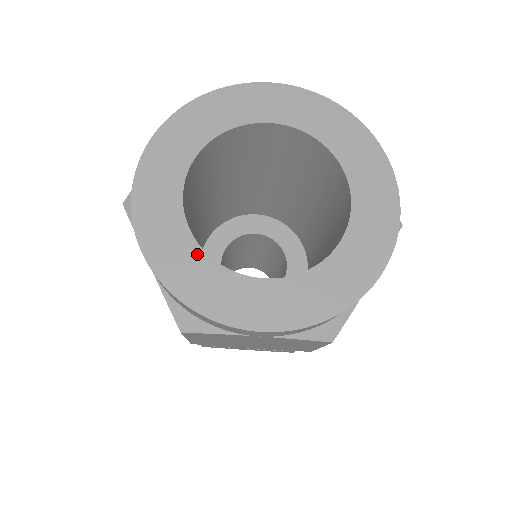
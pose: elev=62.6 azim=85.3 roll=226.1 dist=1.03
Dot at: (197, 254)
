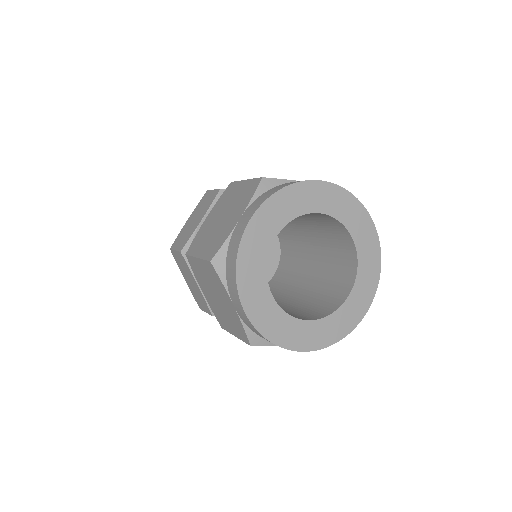
Dot at: (276, 309)
